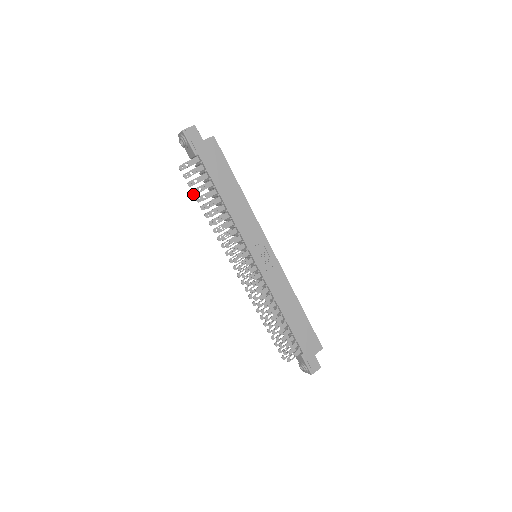
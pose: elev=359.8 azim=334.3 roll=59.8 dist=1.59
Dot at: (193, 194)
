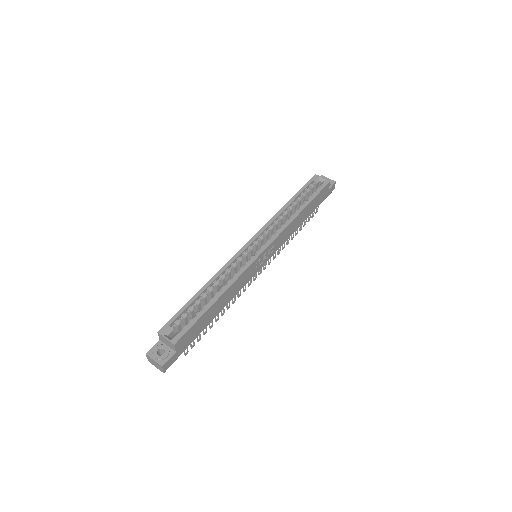
Dot at: occluded
